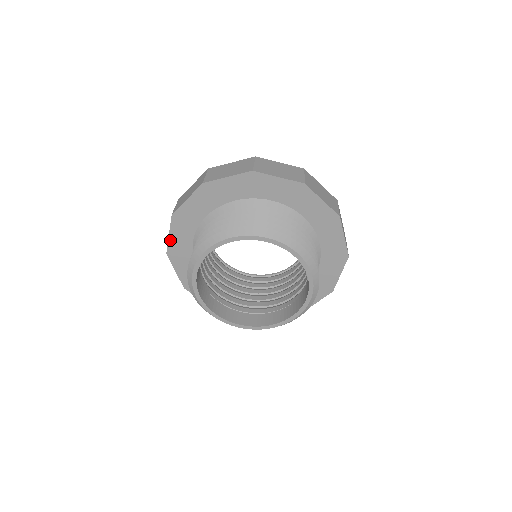
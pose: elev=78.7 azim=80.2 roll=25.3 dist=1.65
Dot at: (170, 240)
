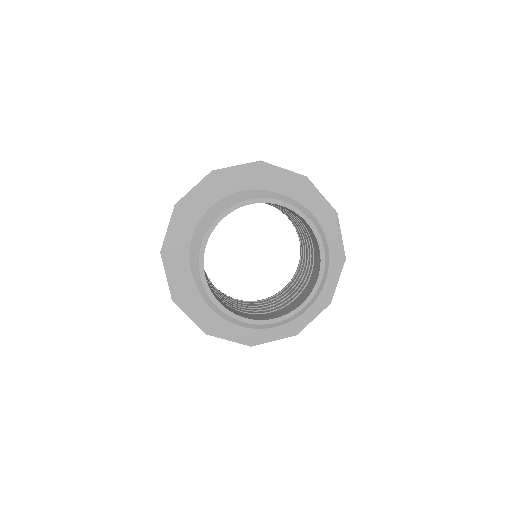
Dot at: (167, 235)
